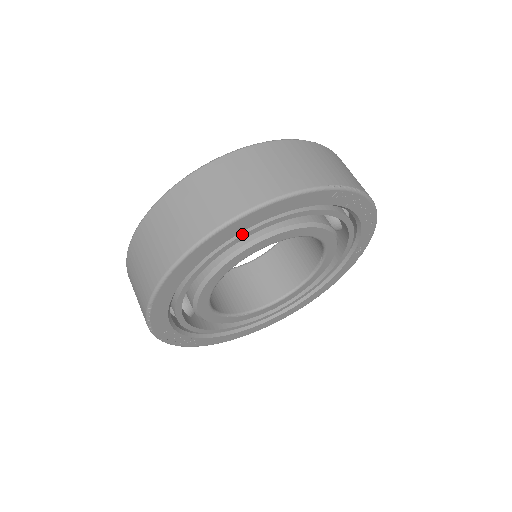
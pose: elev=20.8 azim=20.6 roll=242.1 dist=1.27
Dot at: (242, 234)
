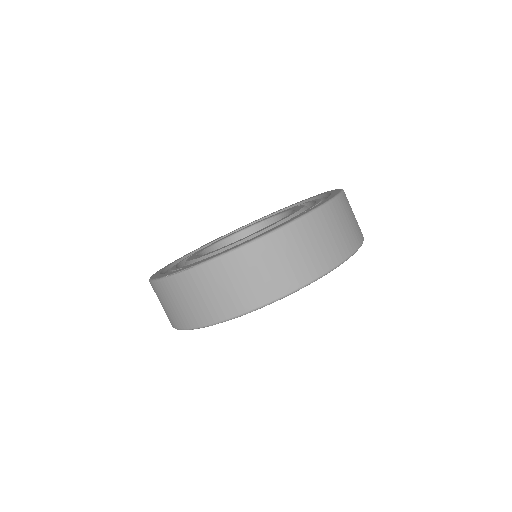
Dot at: occluded
